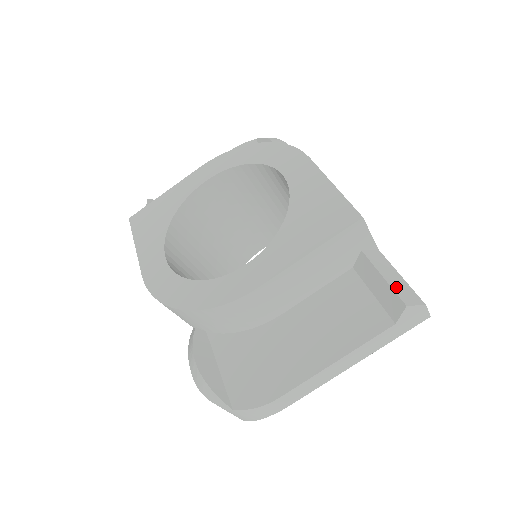
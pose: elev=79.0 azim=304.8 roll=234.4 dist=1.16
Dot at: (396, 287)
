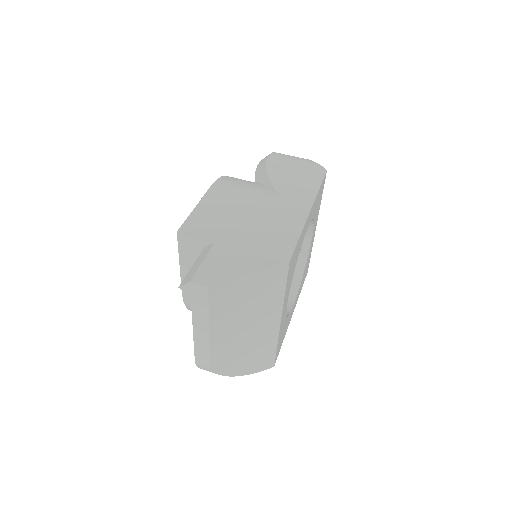
Dot at: (189, 273)
